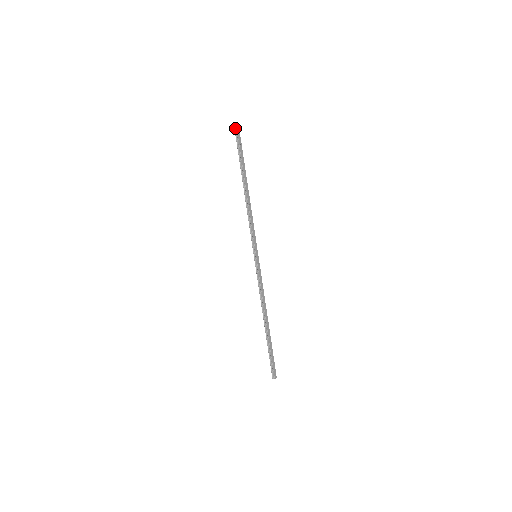
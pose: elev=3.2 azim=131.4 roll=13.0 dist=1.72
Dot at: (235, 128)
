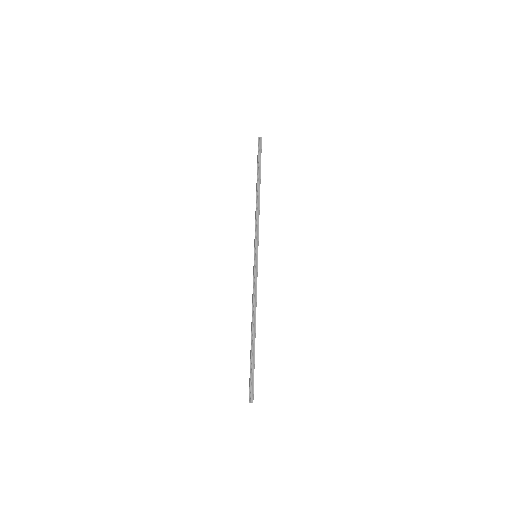
Dot at: (259, 139)
